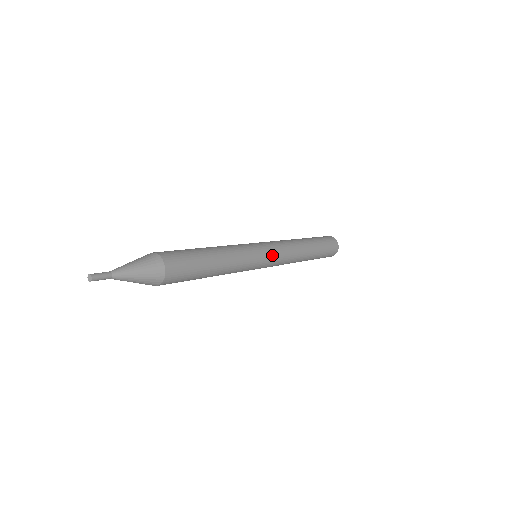
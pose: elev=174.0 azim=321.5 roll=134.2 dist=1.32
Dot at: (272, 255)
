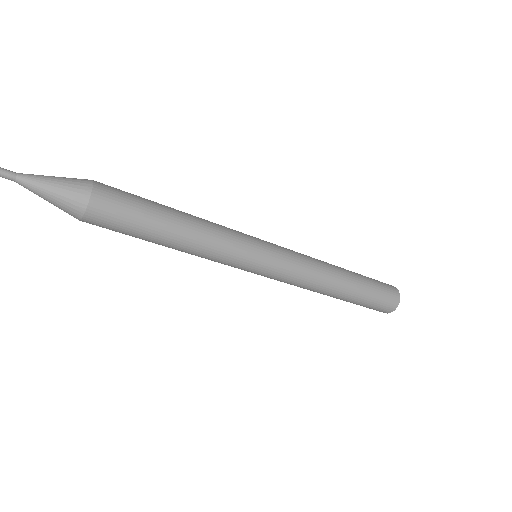
Dot at: (276, 252)
